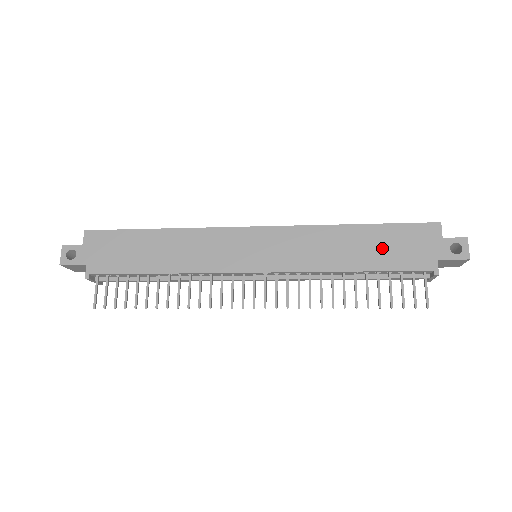
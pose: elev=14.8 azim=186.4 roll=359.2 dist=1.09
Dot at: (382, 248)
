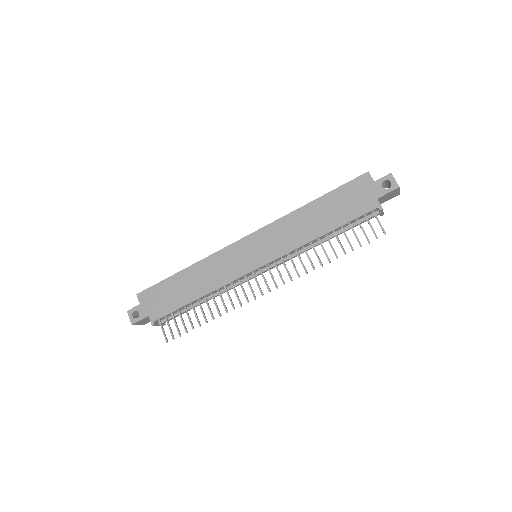
Dot at: (336, 209)
